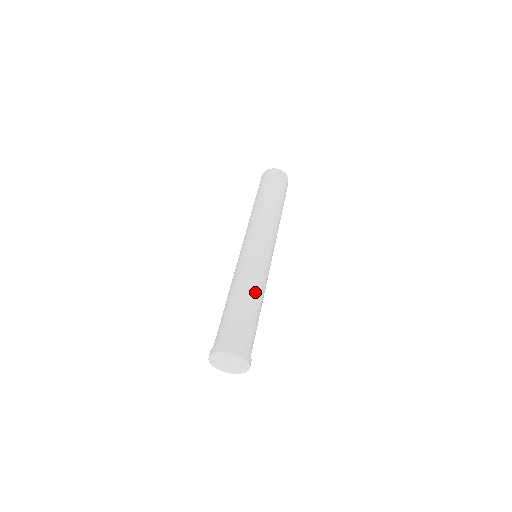
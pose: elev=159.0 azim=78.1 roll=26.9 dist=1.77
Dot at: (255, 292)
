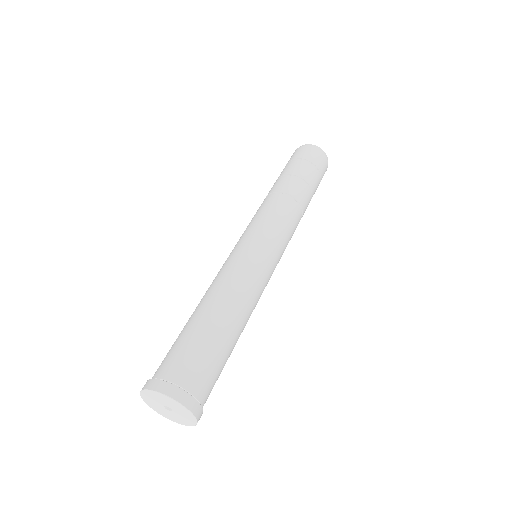
Dot at: (227, 302)
